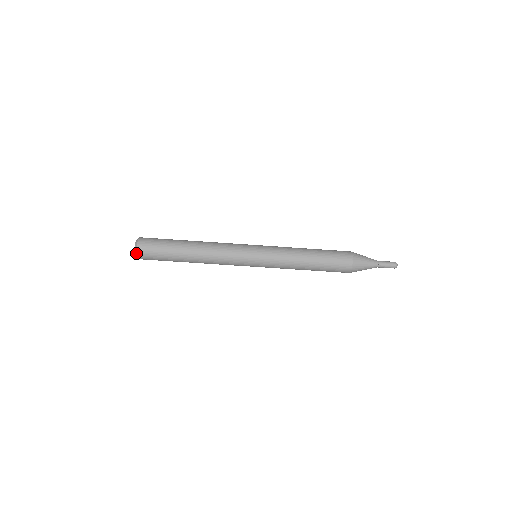
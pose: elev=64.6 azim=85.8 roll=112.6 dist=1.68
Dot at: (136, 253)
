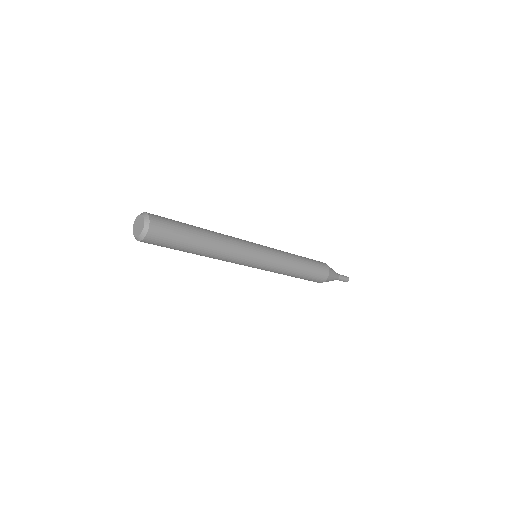
Dot at: (136, 239)
